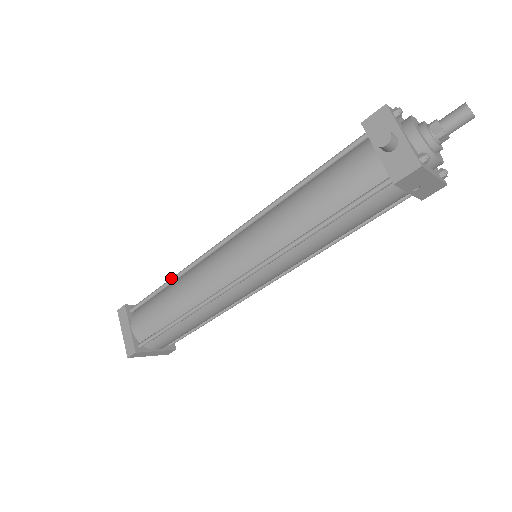
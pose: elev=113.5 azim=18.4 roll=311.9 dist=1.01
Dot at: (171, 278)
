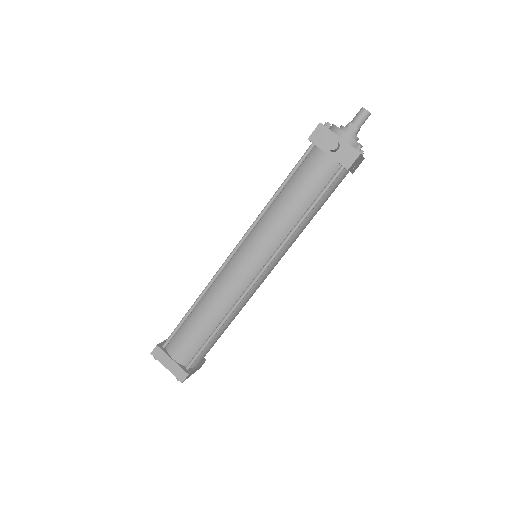
Dot at: (194, 303)
